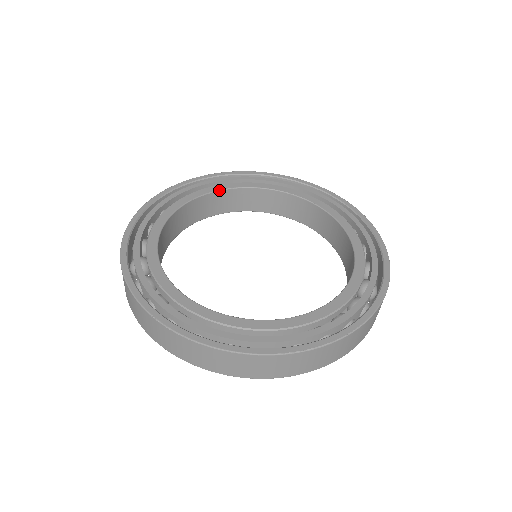
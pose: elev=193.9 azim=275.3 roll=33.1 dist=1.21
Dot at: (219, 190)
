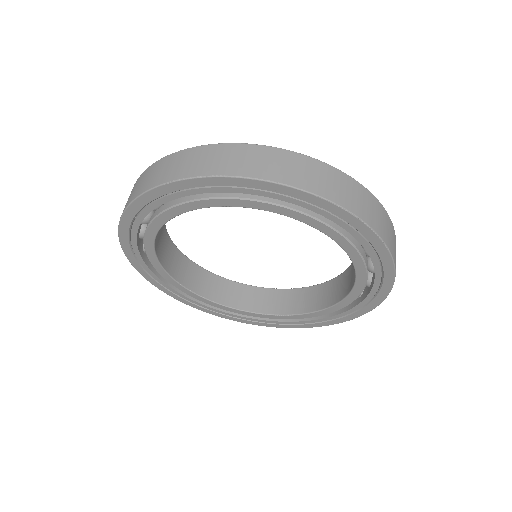
Dot at: (209, 271)
